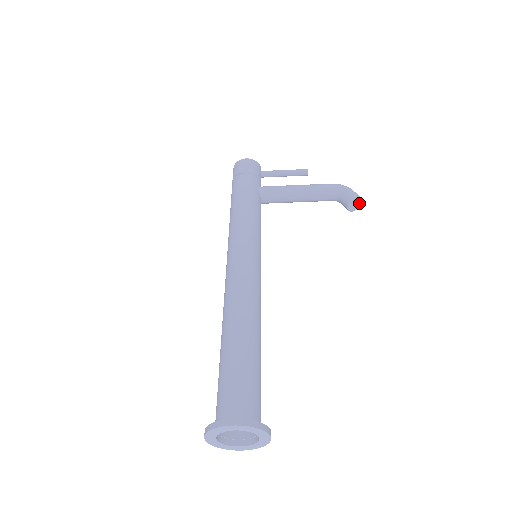
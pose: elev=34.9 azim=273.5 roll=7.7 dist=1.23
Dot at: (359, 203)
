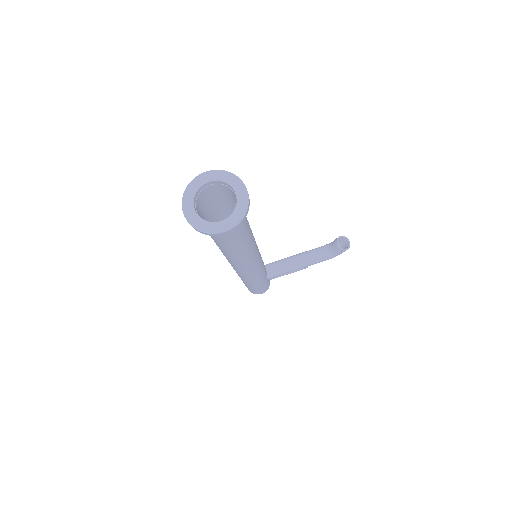
Dot at: (348, 244)
